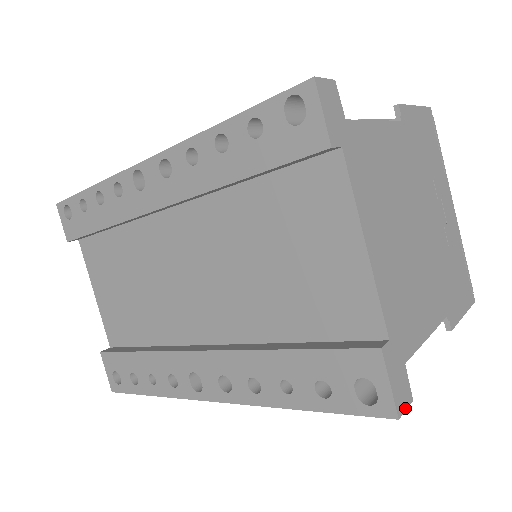
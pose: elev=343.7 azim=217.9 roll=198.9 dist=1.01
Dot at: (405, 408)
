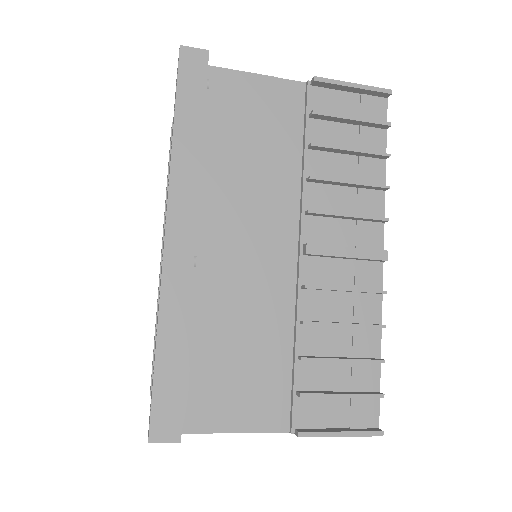
Dot at: (193, 49)
